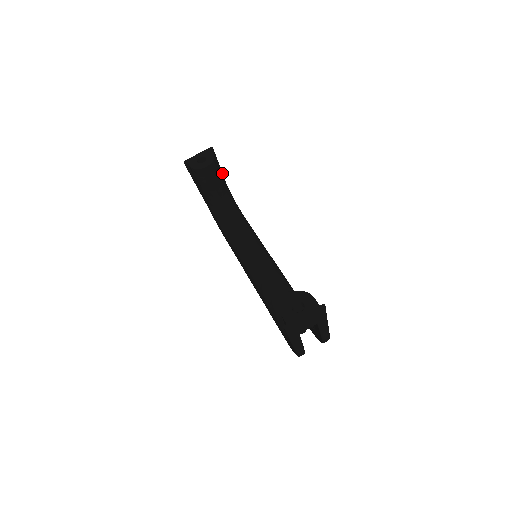
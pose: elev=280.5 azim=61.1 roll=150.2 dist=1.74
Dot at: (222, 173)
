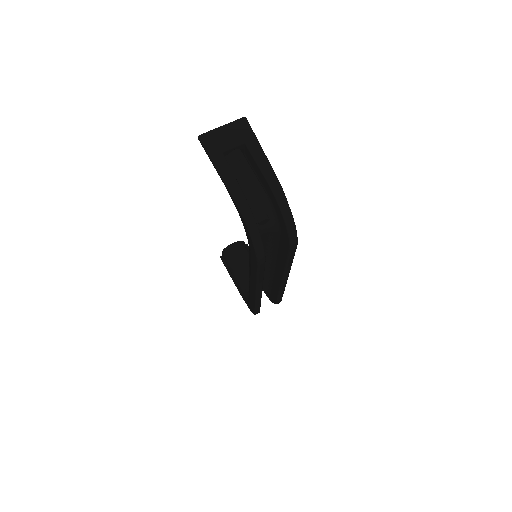
Dot at: occluded
